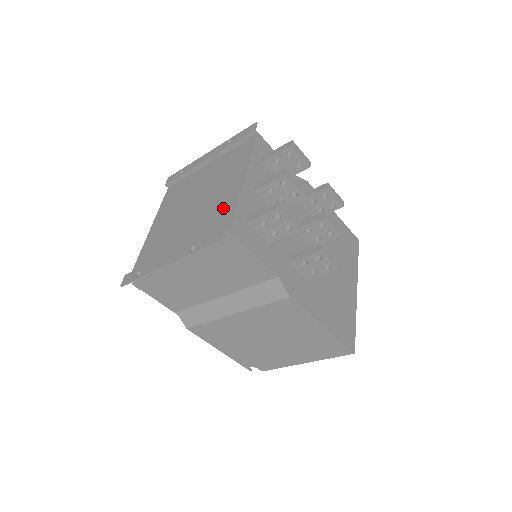
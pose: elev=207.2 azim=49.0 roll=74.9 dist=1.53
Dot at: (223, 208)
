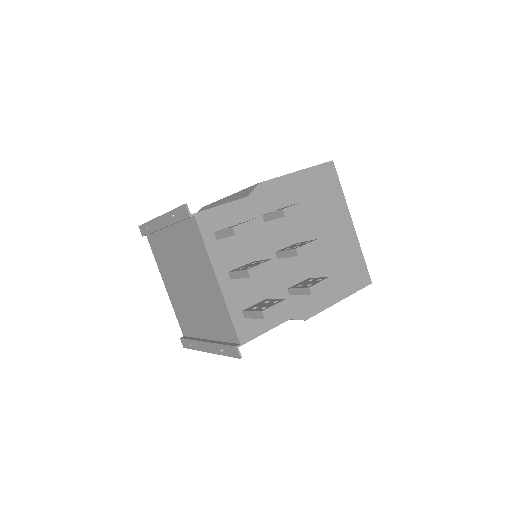
Dot at: (219, 310)
